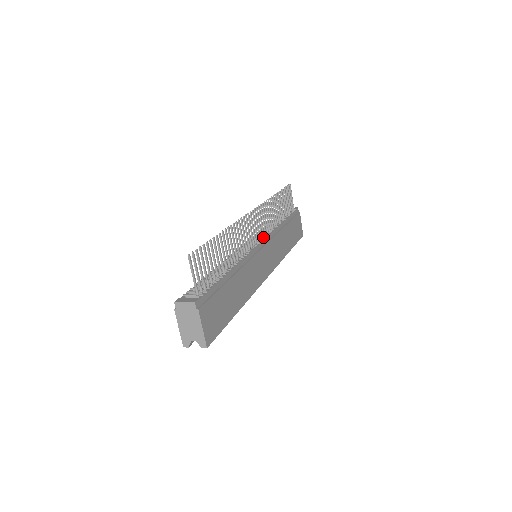
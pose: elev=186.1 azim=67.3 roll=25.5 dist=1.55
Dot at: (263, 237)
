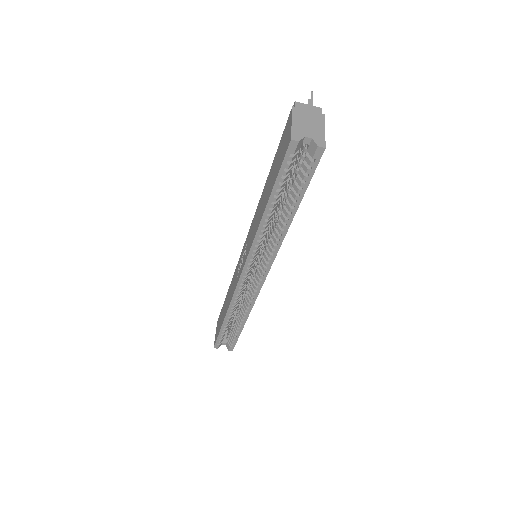
Dot at: occluded
